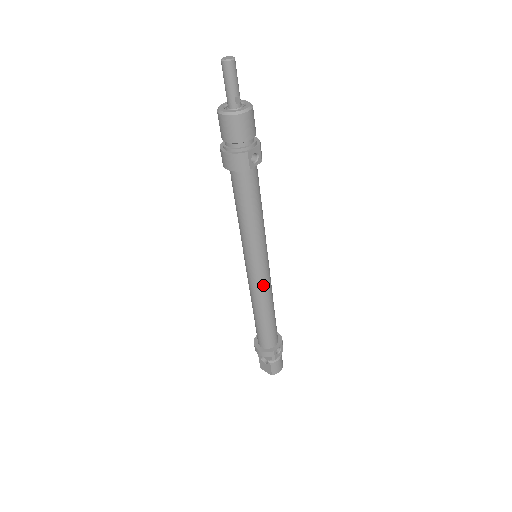
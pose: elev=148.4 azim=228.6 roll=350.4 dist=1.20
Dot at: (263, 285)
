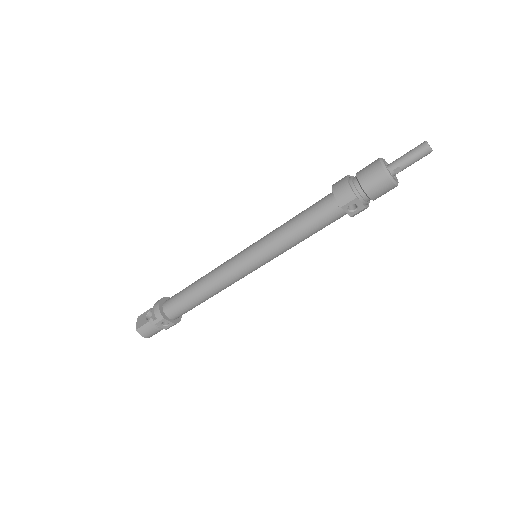
Dot at: (231, 274)
